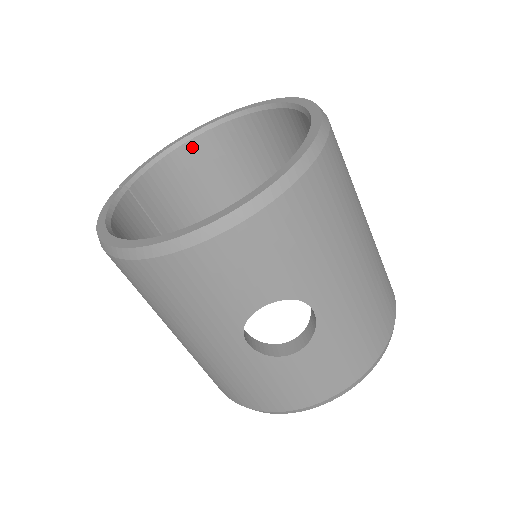
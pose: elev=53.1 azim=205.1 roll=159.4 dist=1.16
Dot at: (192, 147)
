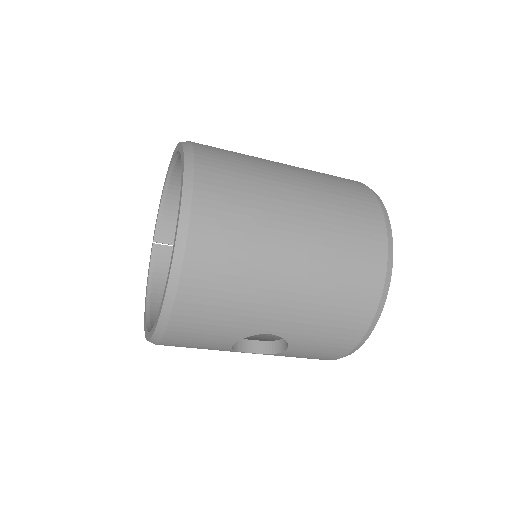
Dot at: (175, 184)
